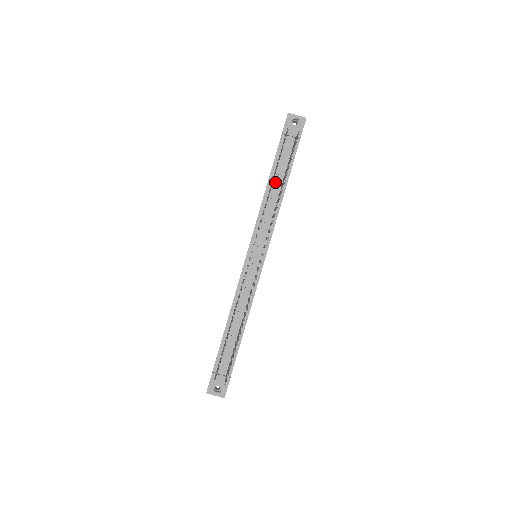
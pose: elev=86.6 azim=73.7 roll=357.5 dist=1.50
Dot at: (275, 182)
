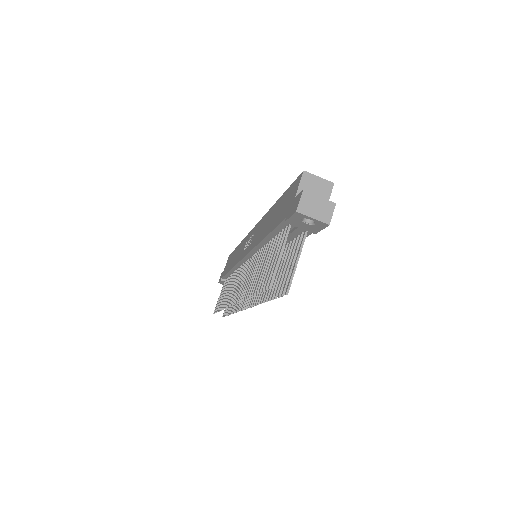
Dot at: occluded
